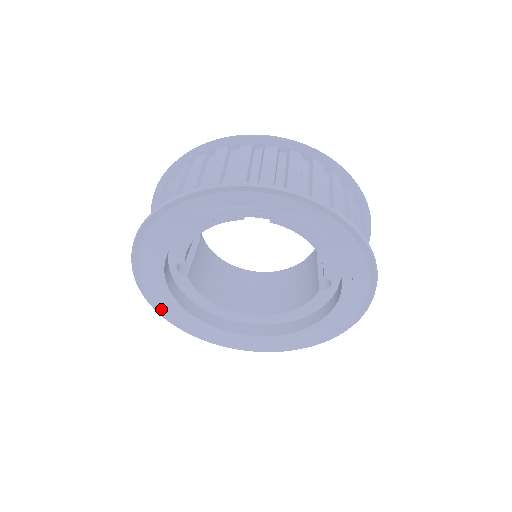
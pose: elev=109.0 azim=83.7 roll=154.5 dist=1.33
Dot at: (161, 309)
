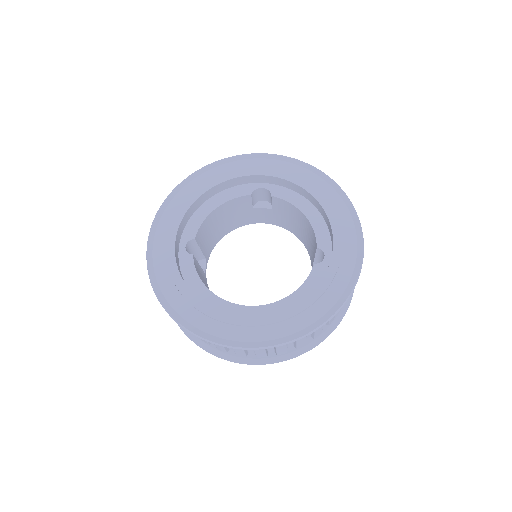
Dot at: (157, 283)
